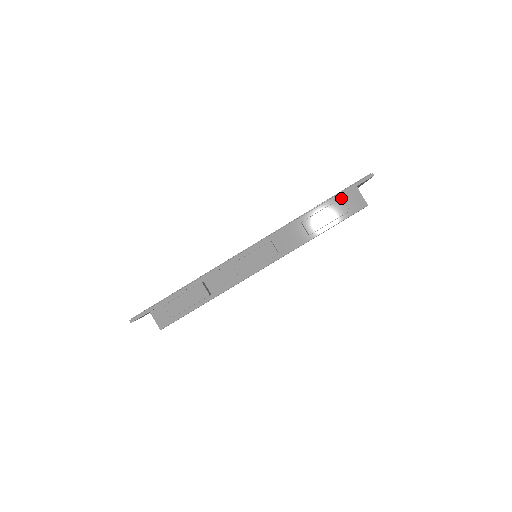
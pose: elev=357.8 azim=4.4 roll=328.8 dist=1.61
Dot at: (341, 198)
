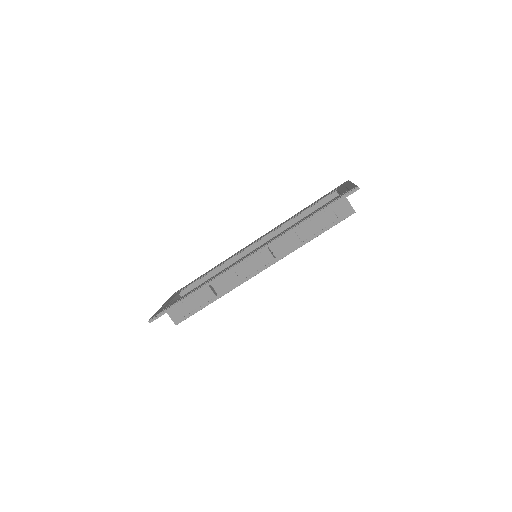
Dot at: (330, 208)
